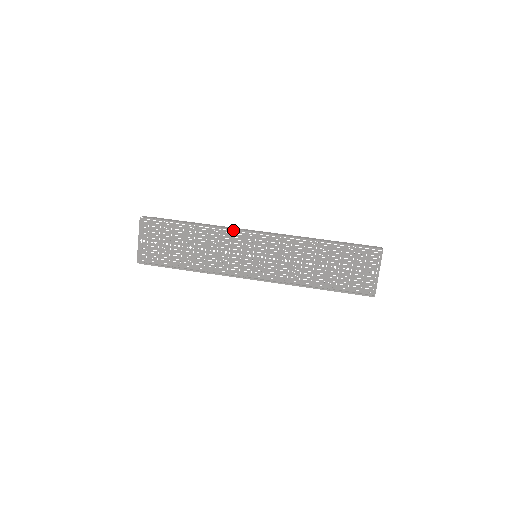
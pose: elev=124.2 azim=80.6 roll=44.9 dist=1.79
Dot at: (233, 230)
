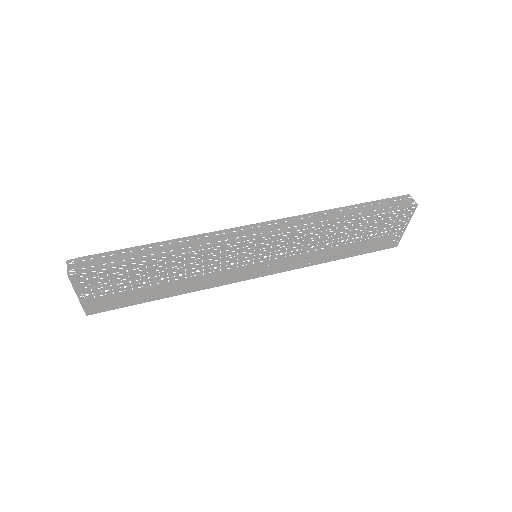
Dot at: (222, 245)
